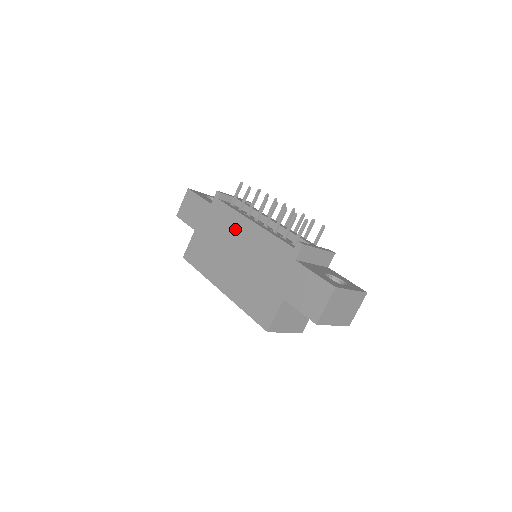
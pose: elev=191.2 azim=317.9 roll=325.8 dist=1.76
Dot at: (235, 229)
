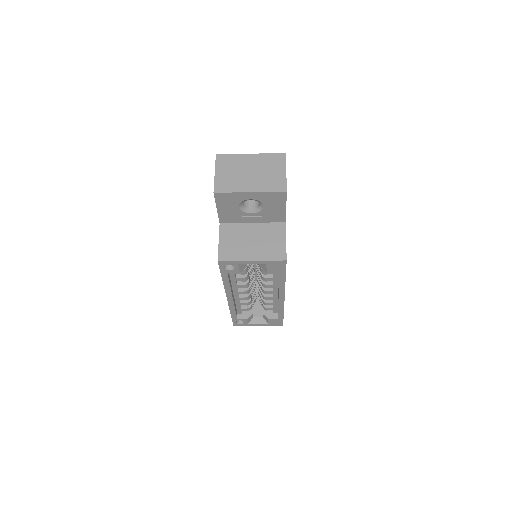
Dot at: occluded
